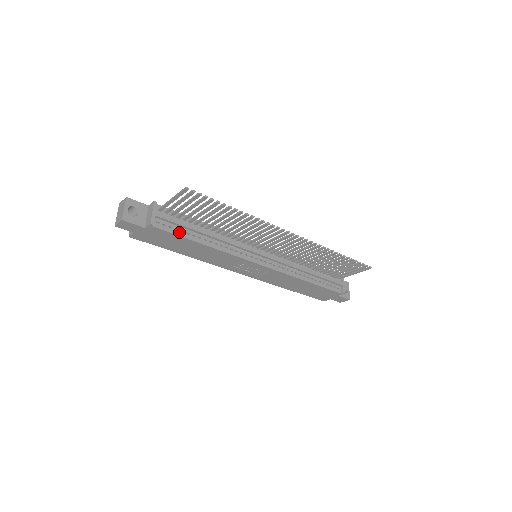
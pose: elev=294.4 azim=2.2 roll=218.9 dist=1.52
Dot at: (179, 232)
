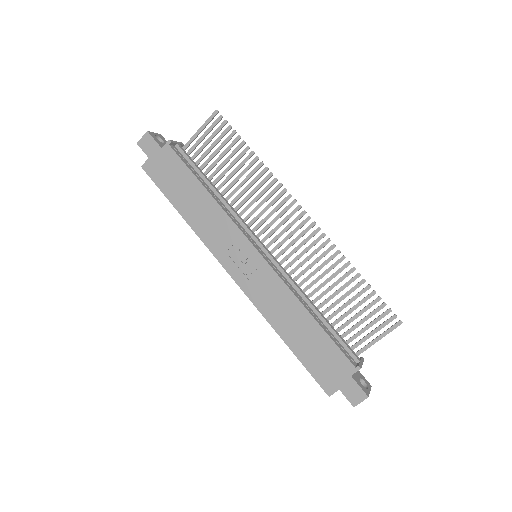
Dot at: (189, 167)
